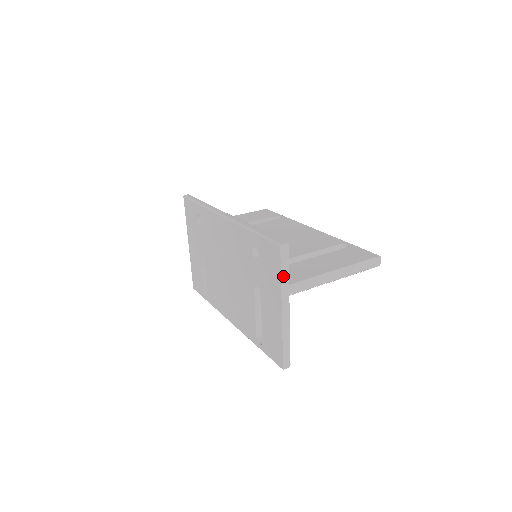
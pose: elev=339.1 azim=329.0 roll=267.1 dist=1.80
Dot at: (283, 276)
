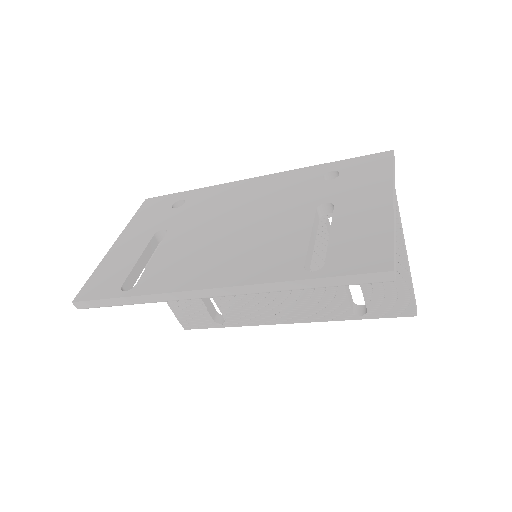
Dot at: (393, 174)
